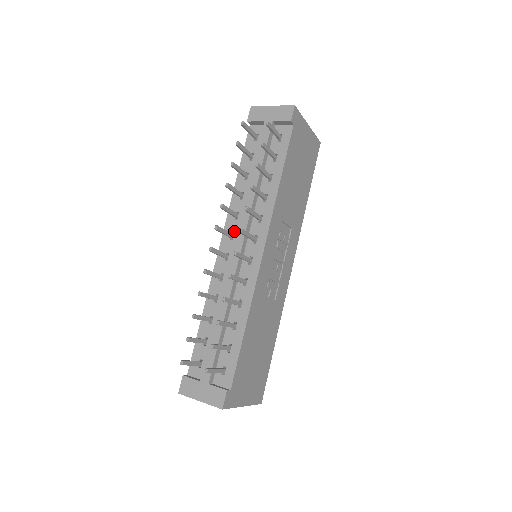
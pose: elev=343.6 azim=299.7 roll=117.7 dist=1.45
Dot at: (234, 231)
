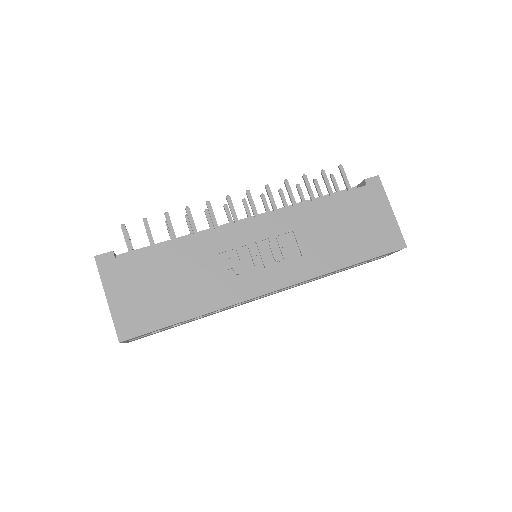
Dot at: occluded
